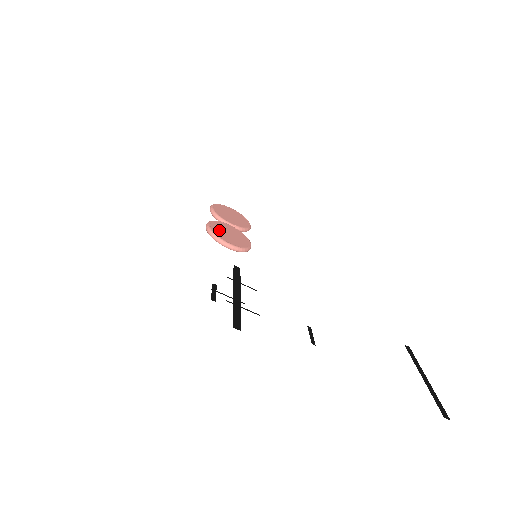
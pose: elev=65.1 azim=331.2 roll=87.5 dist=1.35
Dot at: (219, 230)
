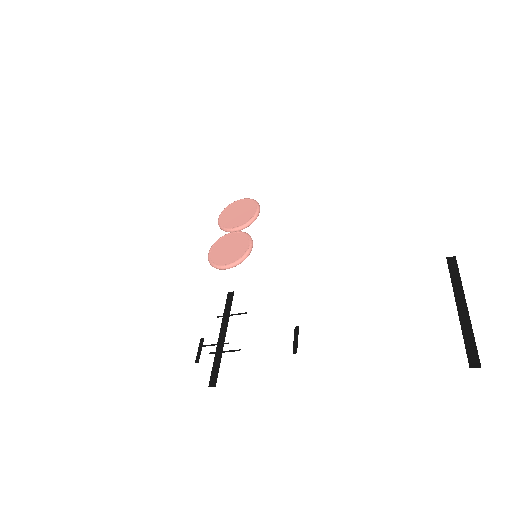
Dot at: (218, 253)
